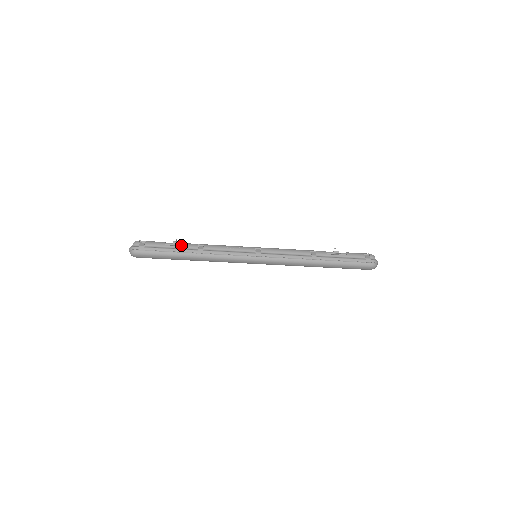
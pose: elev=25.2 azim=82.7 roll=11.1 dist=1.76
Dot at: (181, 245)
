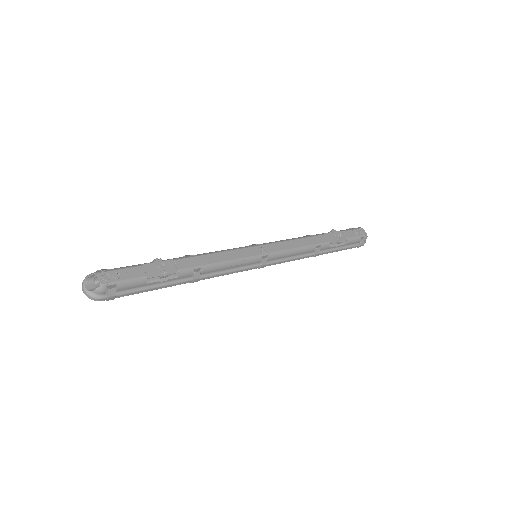
Dot at: (170, 275)
